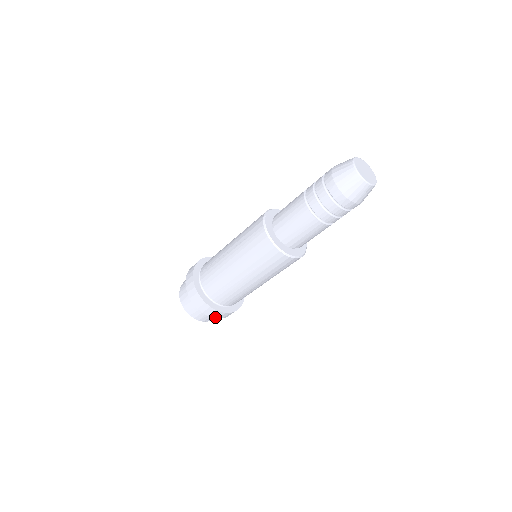
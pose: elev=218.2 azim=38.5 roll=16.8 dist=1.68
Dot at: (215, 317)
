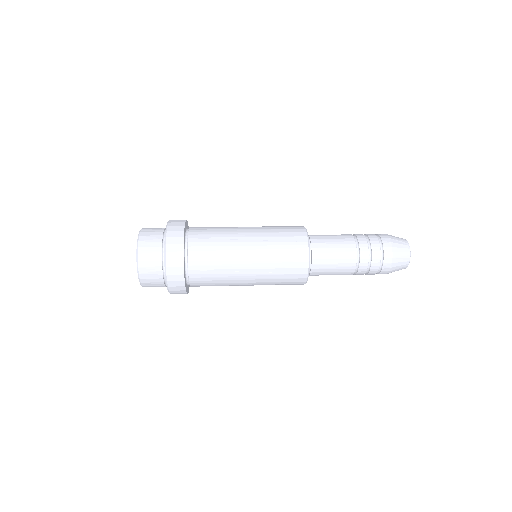
Dot at: (171, 291)
